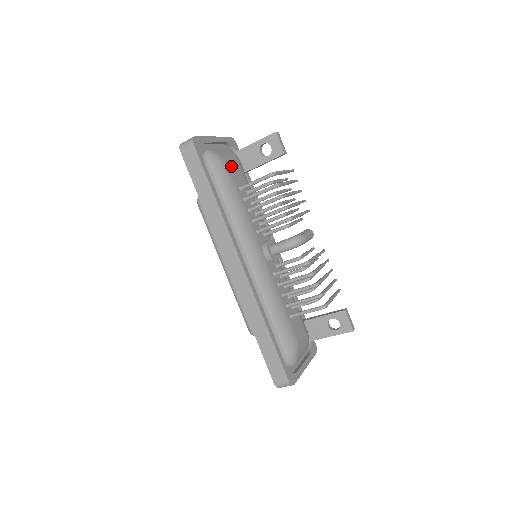
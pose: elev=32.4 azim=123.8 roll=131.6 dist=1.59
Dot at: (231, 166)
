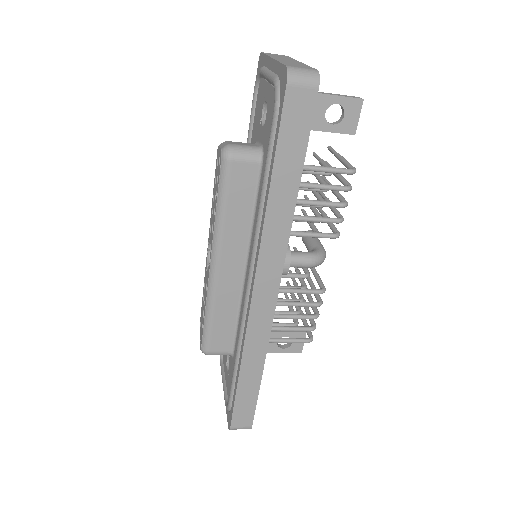
Dot at: occluded
